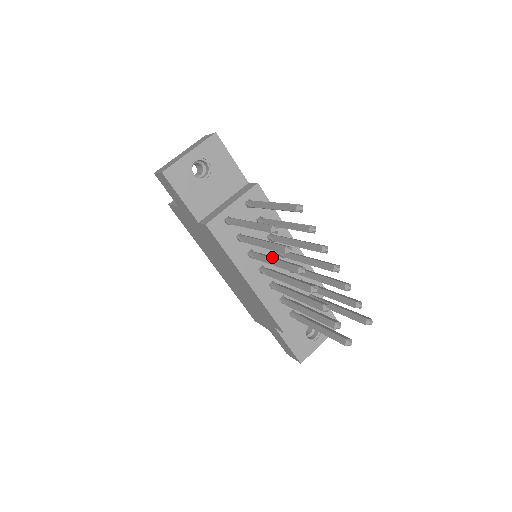
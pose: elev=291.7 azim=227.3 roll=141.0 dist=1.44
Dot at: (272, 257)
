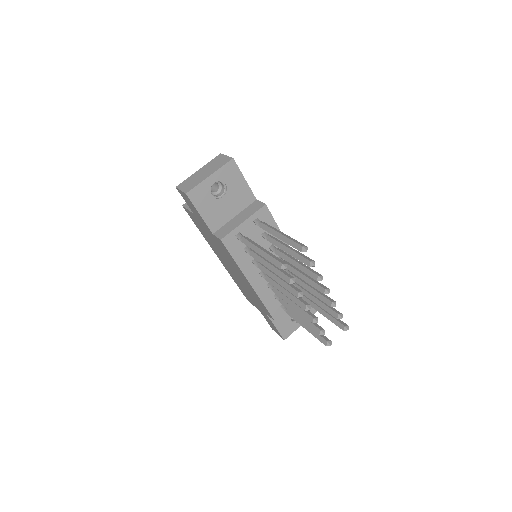
Dot at: occluded
